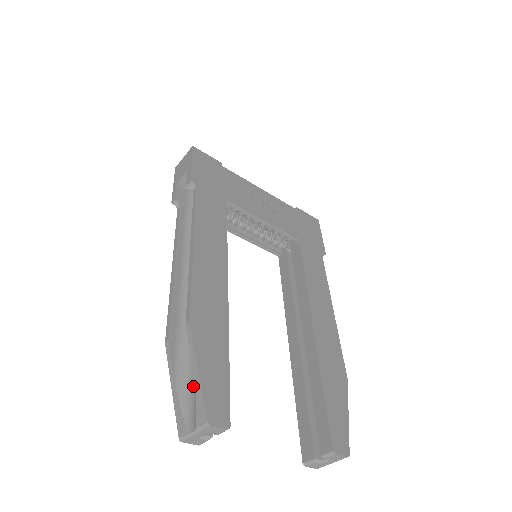
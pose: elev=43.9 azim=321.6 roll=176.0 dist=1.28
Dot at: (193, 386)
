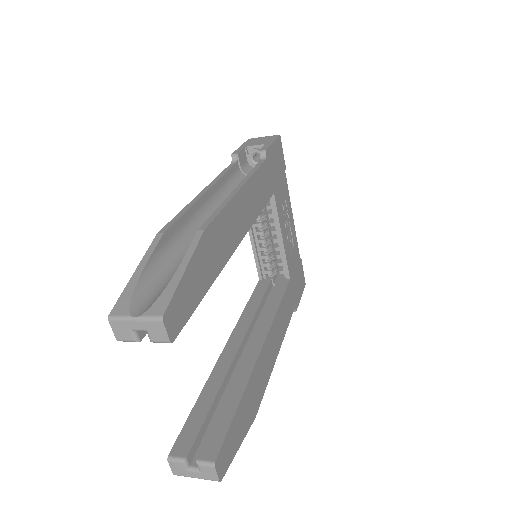
Dot at: (160, 284)
